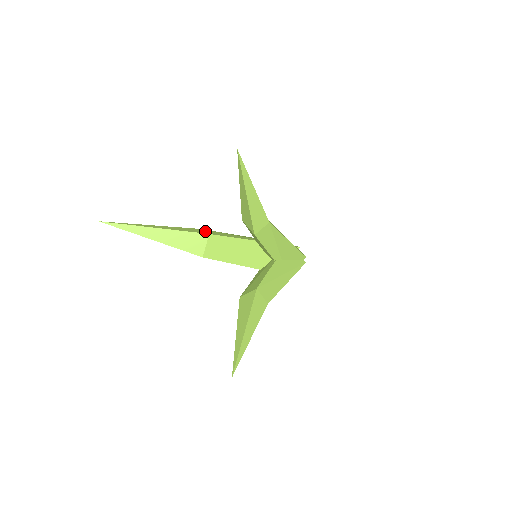
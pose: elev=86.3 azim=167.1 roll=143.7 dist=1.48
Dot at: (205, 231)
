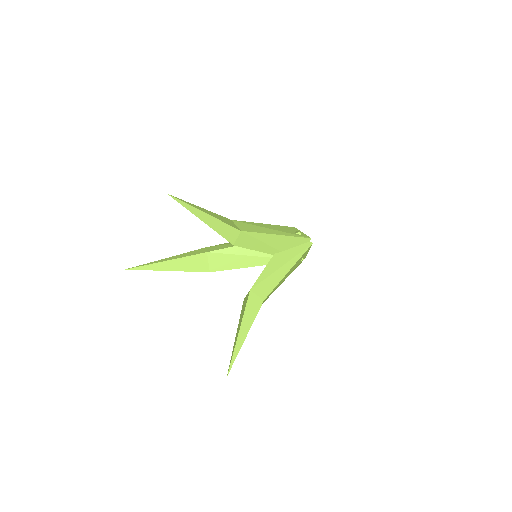
Dot at: (206, 250)
